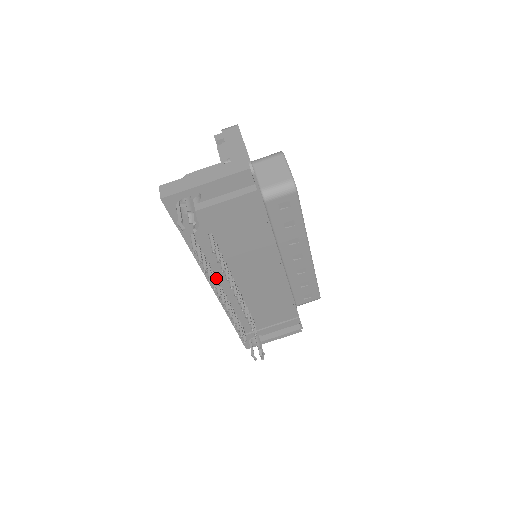
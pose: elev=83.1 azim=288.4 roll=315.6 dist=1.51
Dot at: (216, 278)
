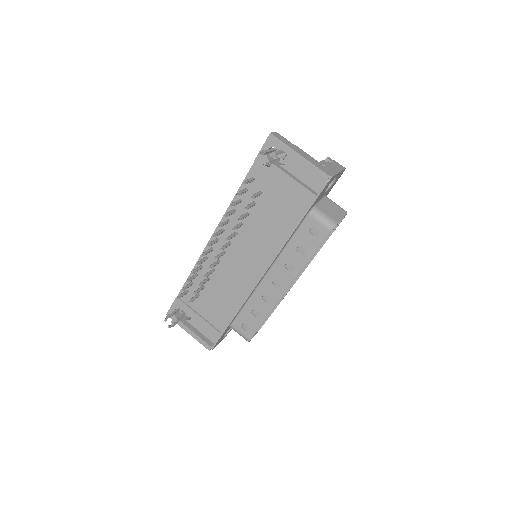
Dot at: (225, 228)
